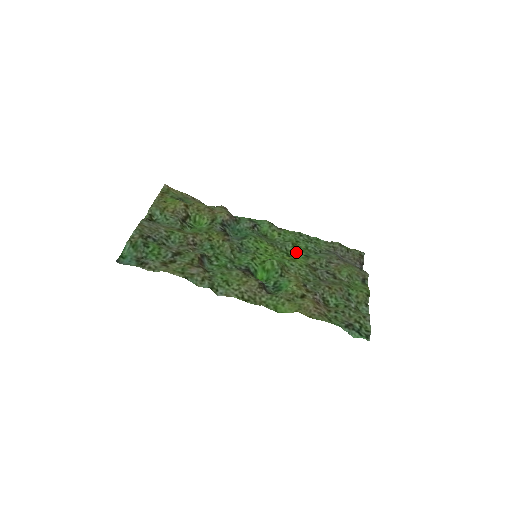
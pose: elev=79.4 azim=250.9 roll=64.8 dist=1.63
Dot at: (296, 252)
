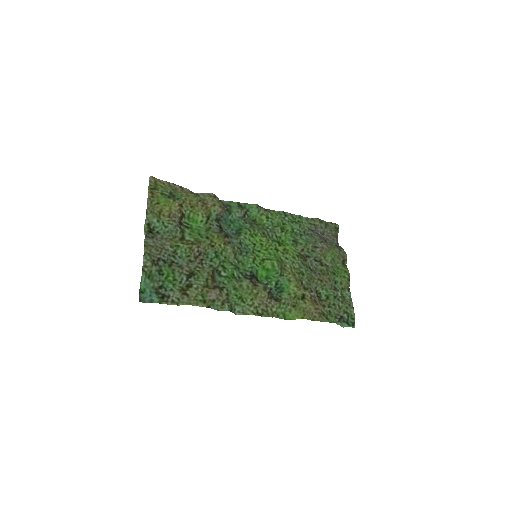
Dot at: (284, 237)
